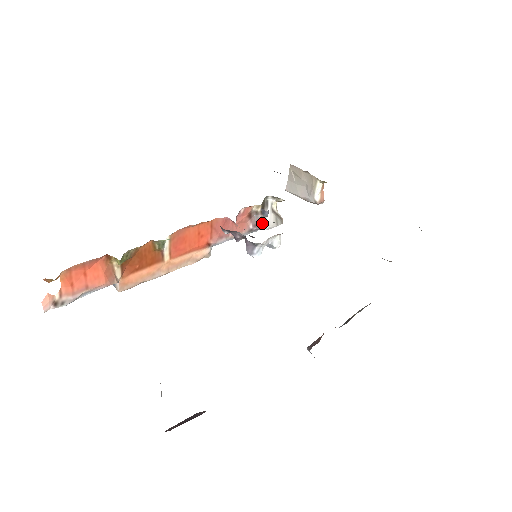
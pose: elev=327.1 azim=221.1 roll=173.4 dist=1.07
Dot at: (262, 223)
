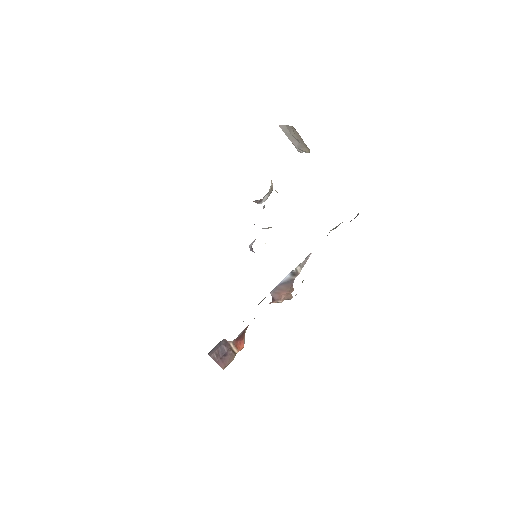
Dot at: (259, 203)
